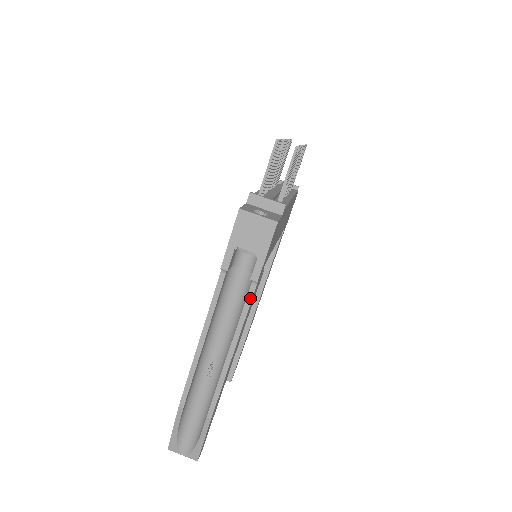
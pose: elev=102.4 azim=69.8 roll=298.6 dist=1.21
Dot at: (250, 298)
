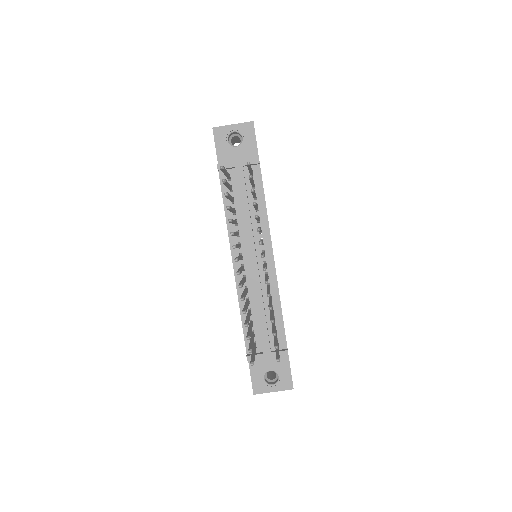
Dot at: occluded
